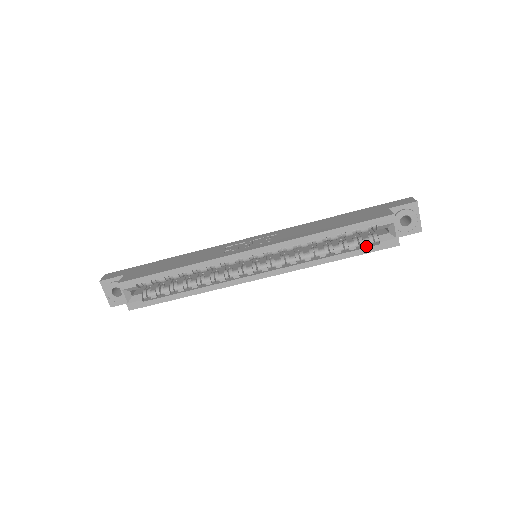
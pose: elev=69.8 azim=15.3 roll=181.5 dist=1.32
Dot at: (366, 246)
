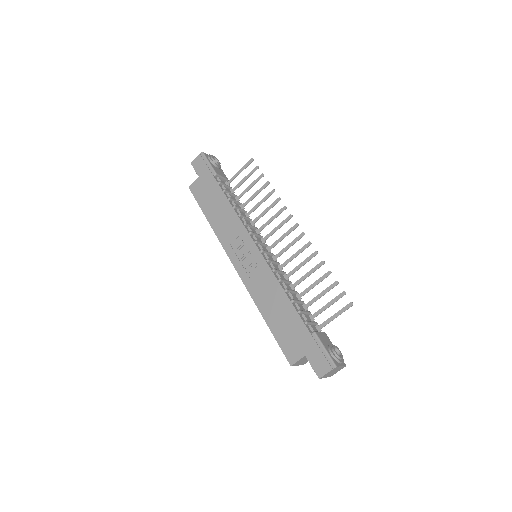
Dot at: occluded
